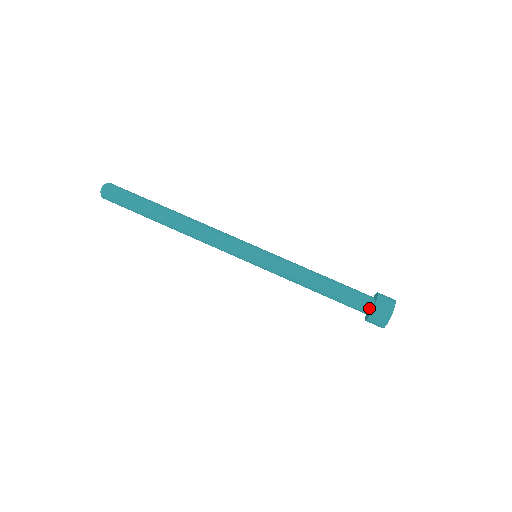
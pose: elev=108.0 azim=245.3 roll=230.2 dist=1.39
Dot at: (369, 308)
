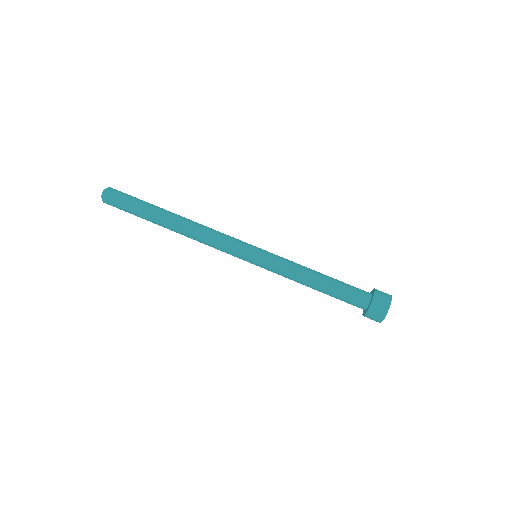
Dot at: (368, 300)
